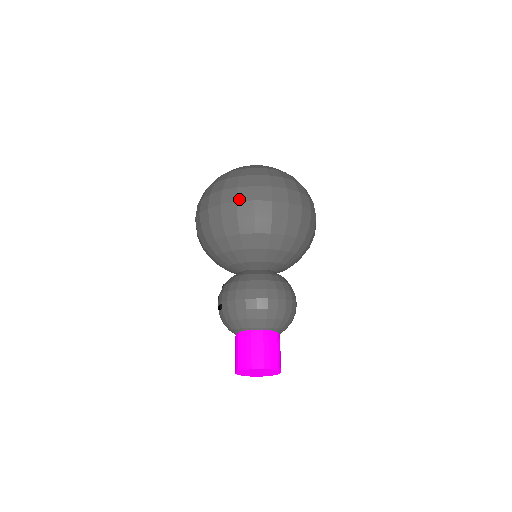
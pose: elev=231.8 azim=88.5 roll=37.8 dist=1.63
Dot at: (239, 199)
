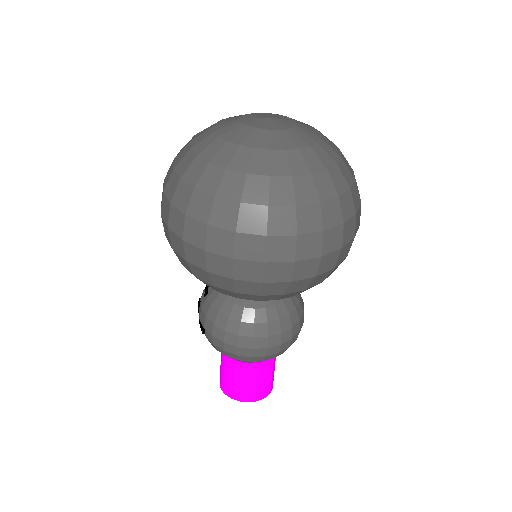
Dot at: (238, 256)
